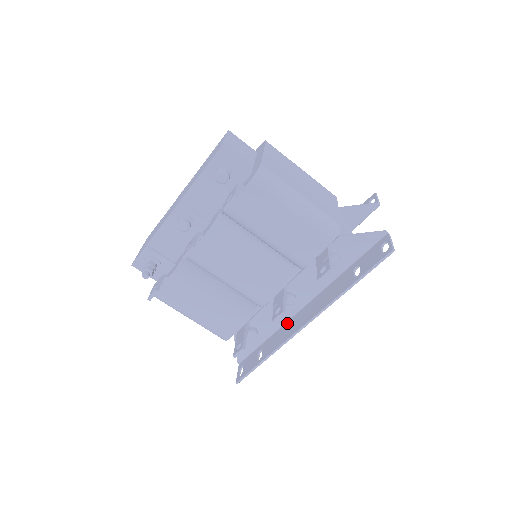
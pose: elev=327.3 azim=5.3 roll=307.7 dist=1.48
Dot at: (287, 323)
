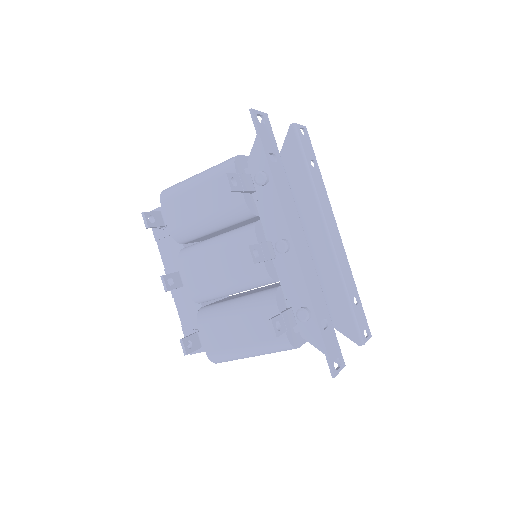
Dot at: occluded
